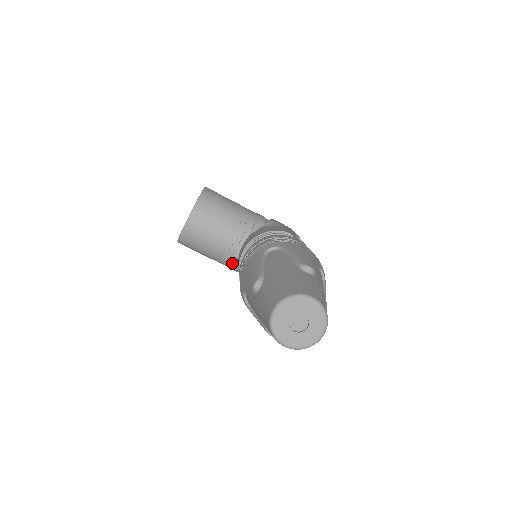
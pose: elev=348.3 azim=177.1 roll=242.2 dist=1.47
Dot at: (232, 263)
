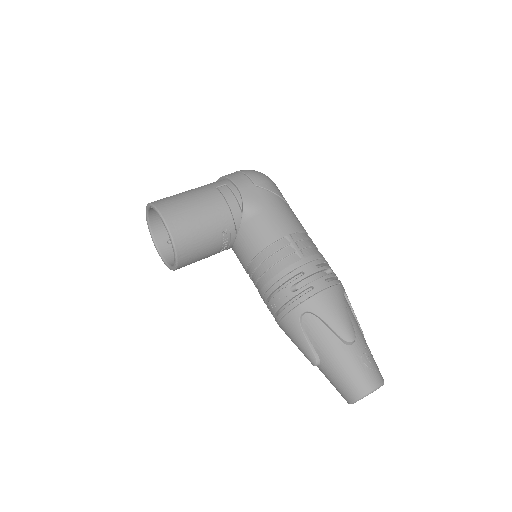
Dot at: occluded
